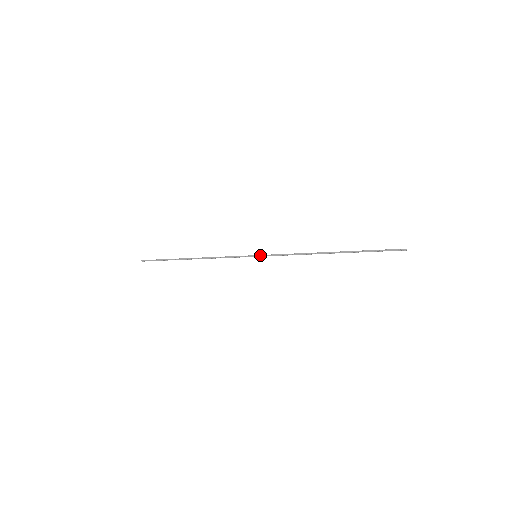
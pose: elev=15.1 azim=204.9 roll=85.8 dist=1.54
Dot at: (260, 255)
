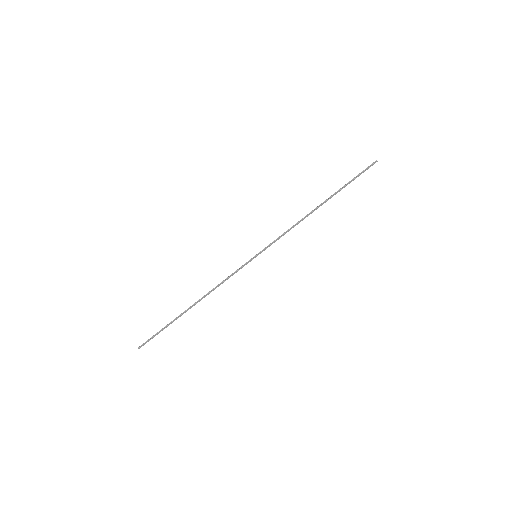
Dot at: (260, 253)
